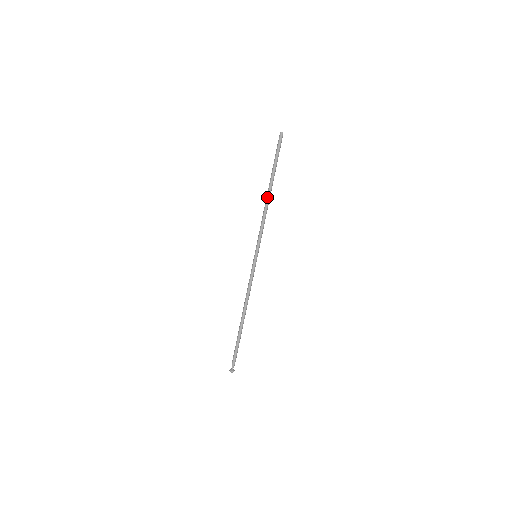
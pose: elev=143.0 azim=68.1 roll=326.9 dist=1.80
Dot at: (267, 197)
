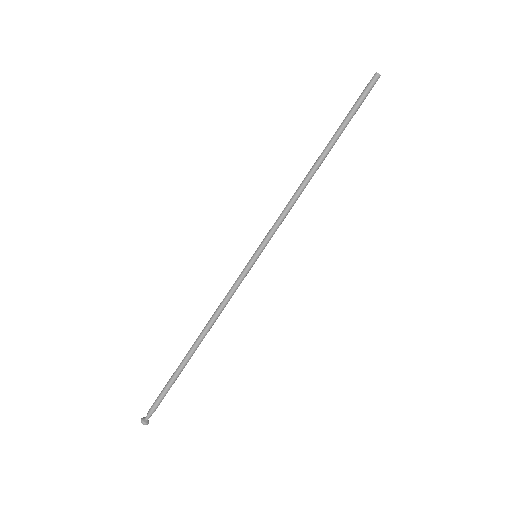
Dot at: (311, 168)
